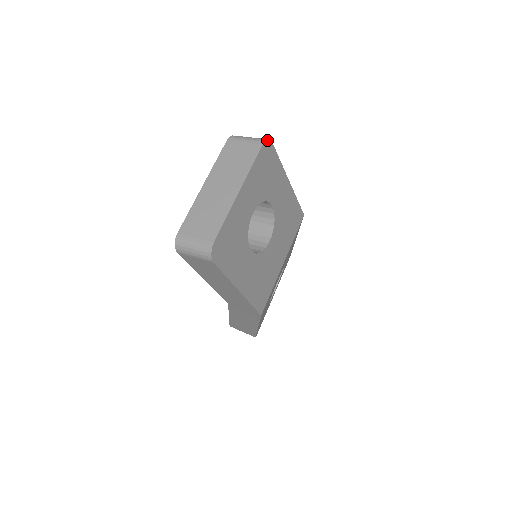
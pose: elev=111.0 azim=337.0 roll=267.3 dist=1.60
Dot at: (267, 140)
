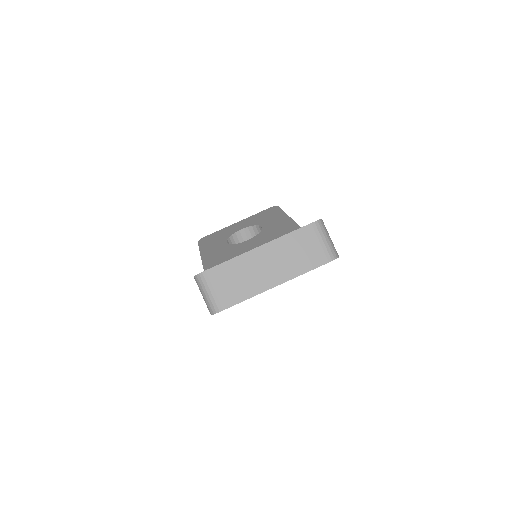
Dot at: occluded
